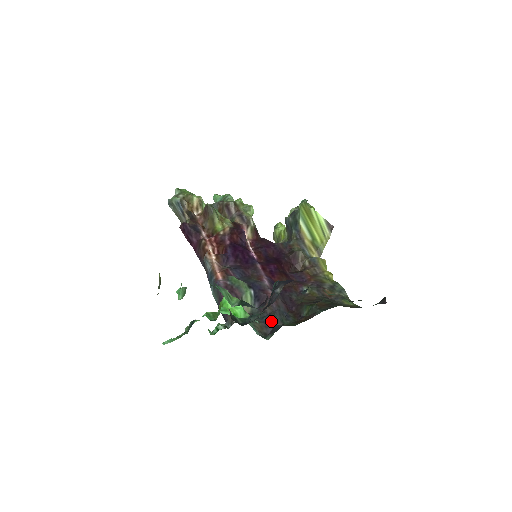
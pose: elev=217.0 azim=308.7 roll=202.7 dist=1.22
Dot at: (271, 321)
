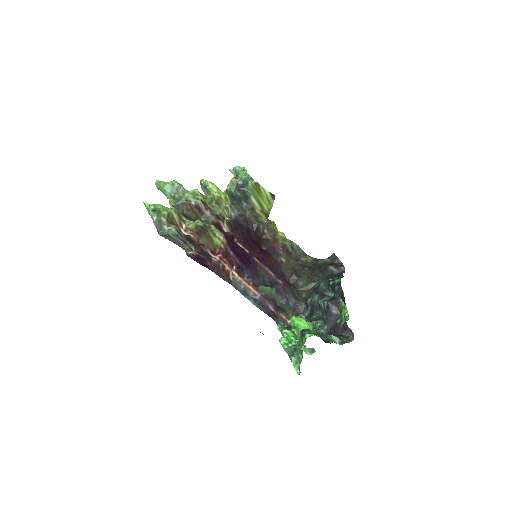
Dot at: (296, 304)
